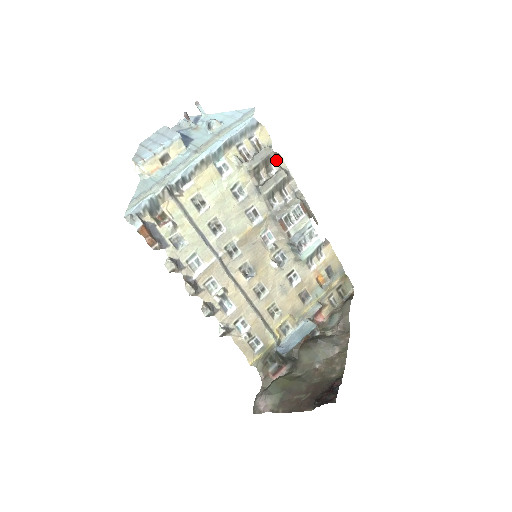
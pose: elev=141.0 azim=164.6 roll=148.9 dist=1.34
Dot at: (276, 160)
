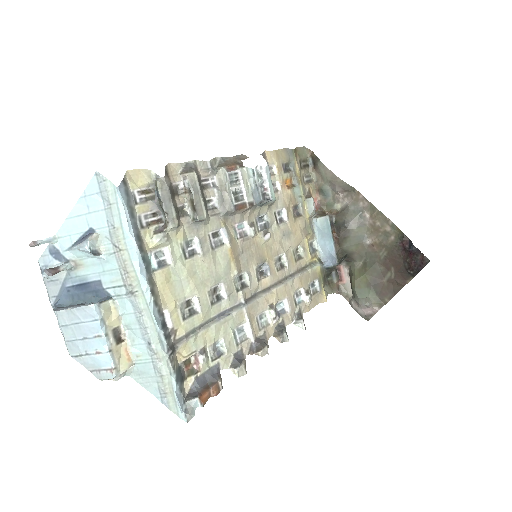
Dot at: (170, 175)
